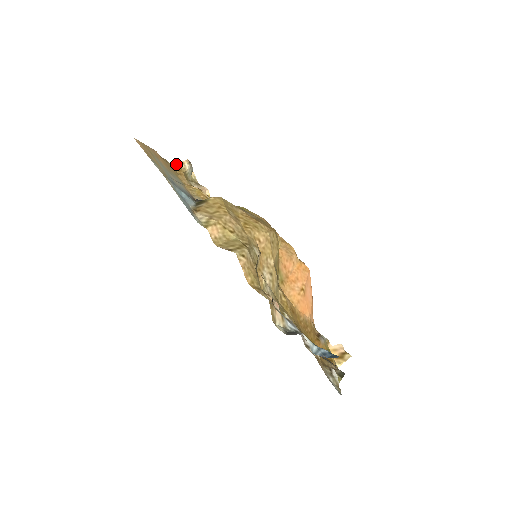
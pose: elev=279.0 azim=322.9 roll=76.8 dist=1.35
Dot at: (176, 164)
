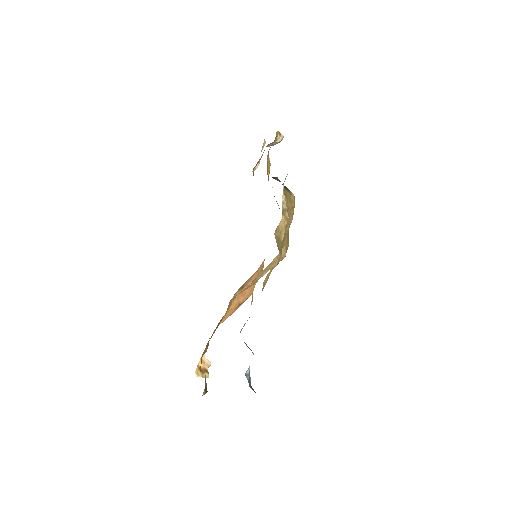
Dot at: occluded
